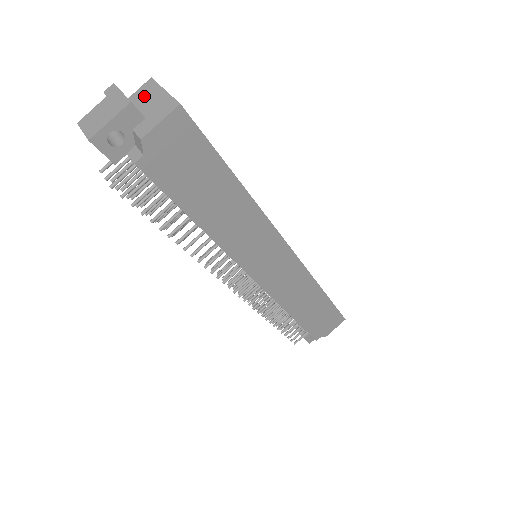
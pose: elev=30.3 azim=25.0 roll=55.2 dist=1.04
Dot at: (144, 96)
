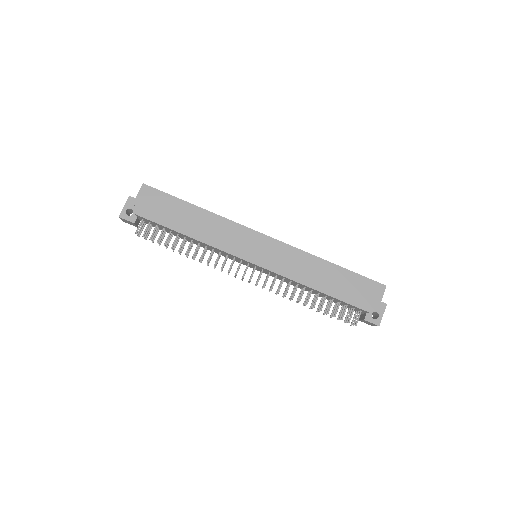
Dot at: occluded
